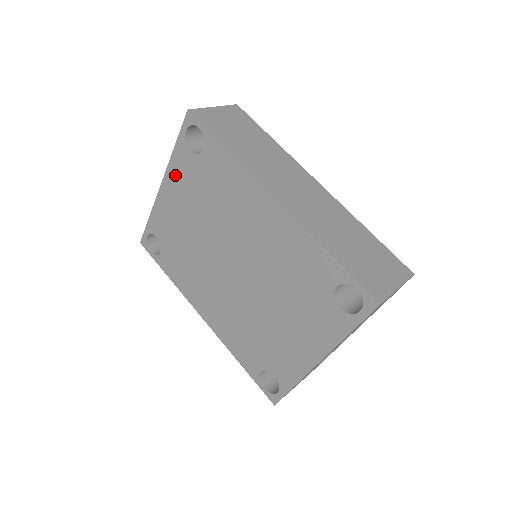
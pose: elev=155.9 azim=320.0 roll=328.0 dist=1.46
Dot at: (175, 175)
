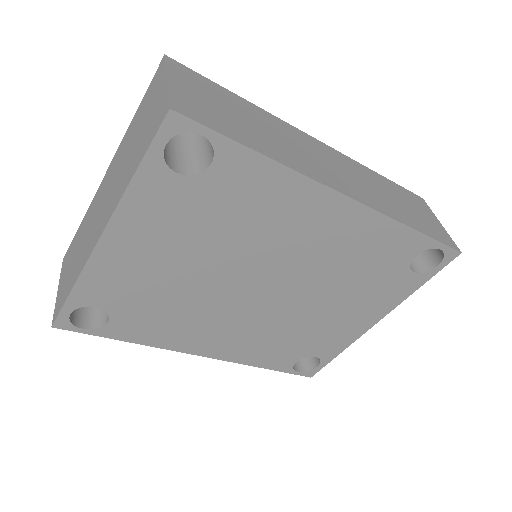
Dot at: (139, 216)
